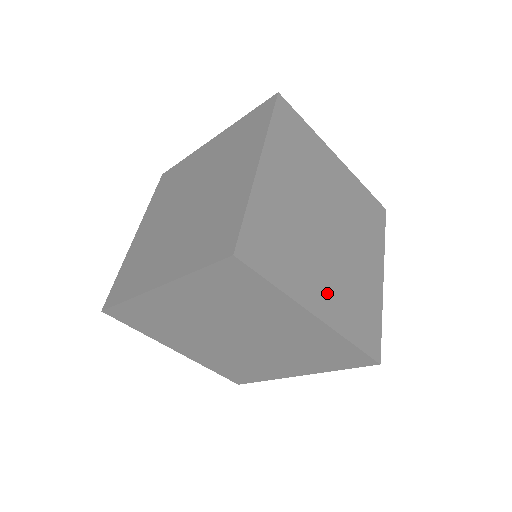
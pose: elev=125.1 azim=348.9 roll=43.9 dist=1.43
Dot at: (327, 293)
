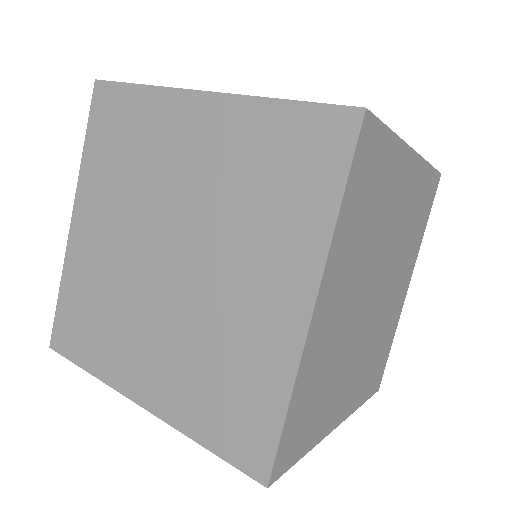
Dot at: (331, 321)
